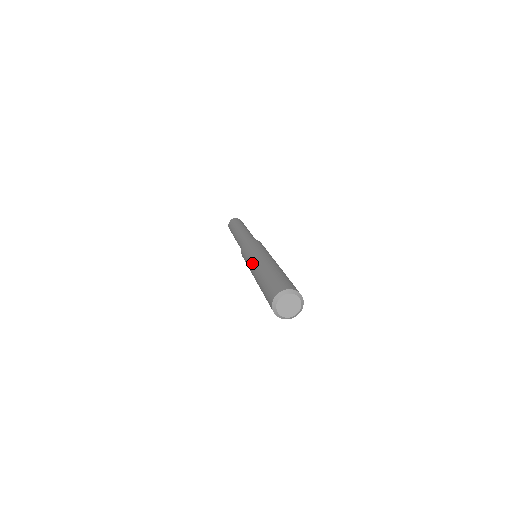
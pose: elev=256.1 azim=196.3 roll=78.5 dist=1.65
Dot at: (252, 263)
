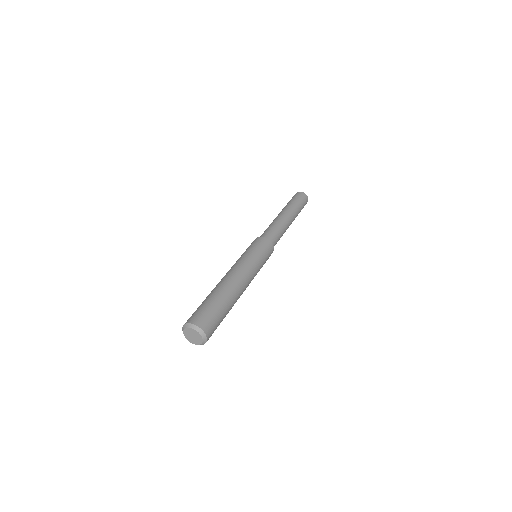
Dot at: occluded
